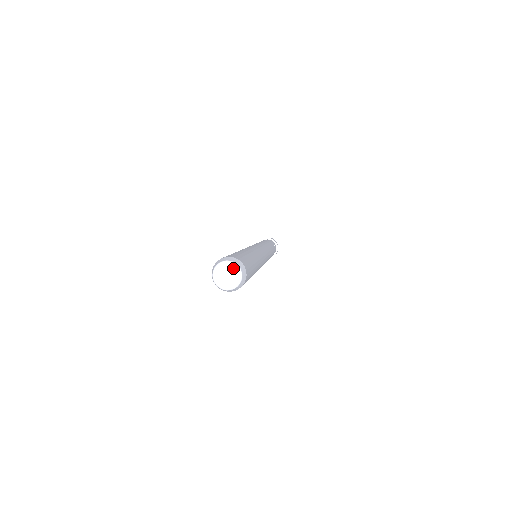
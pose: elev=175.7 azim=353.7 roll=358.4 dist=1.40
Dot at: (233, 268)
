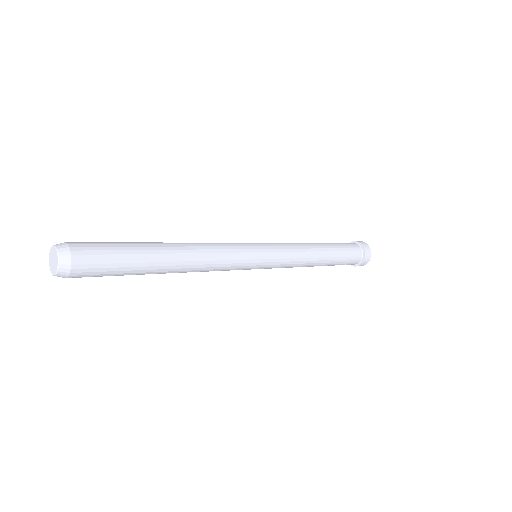
Dot at: (56, 261)
